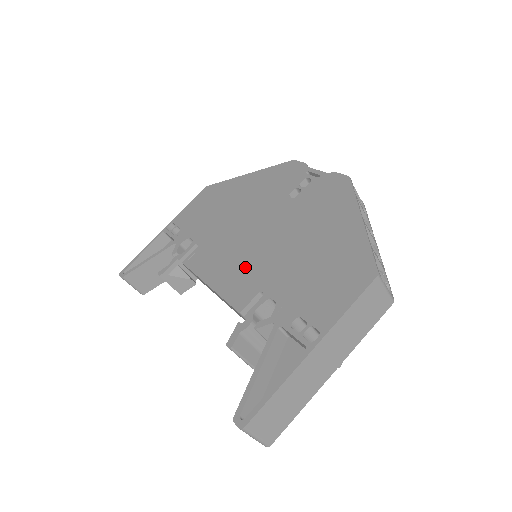
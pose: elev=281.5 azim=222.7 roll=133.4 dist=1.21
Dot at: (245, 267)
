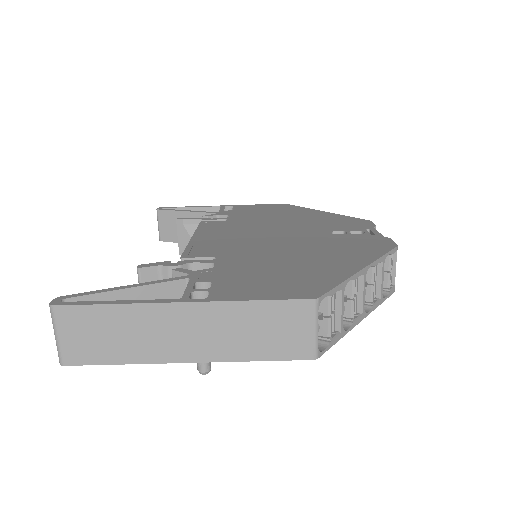
Dot at: (232, 242)
